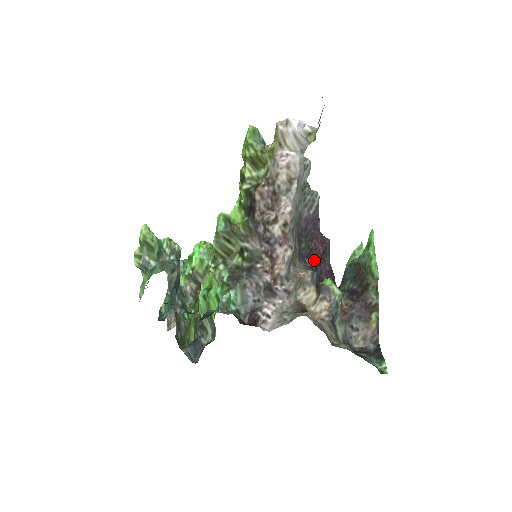
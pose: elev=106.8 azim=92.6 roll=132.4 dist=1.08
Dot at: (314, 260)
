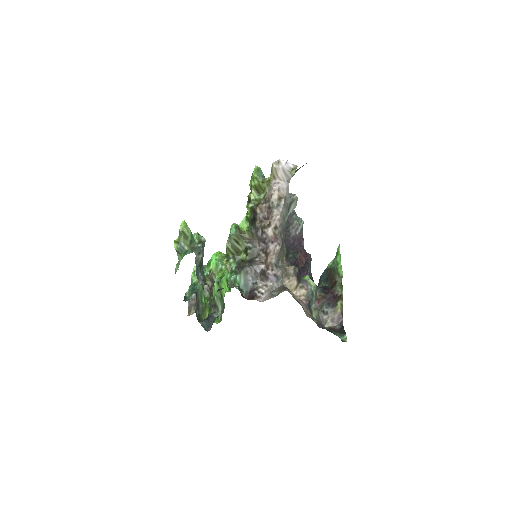
Dot at: (299, 267)
